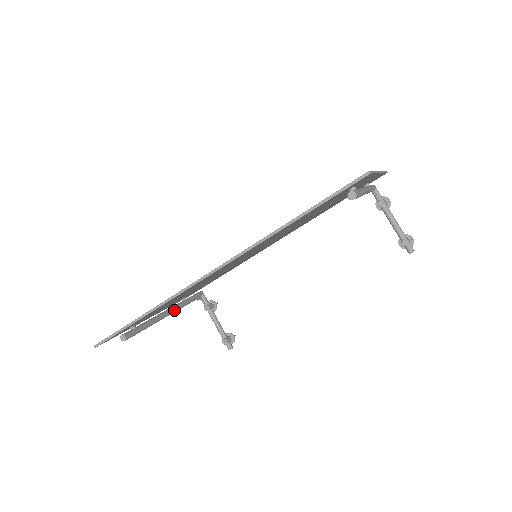
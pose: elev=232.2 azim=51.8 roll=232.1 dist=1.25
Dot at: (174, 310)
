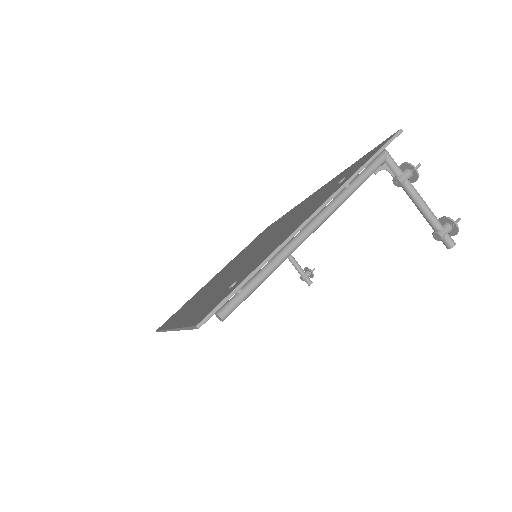
Dot at: occluded
